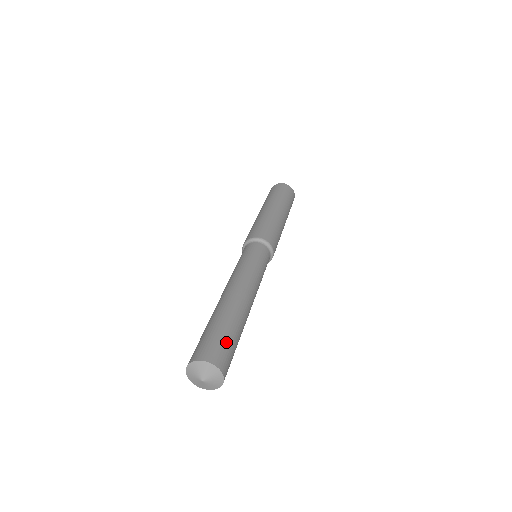
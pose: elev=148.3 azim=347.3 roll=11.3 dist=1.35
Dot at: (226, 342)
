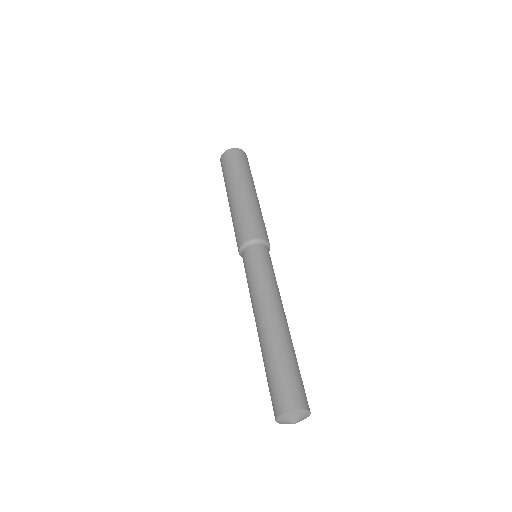
Dot at: (293, 379)
